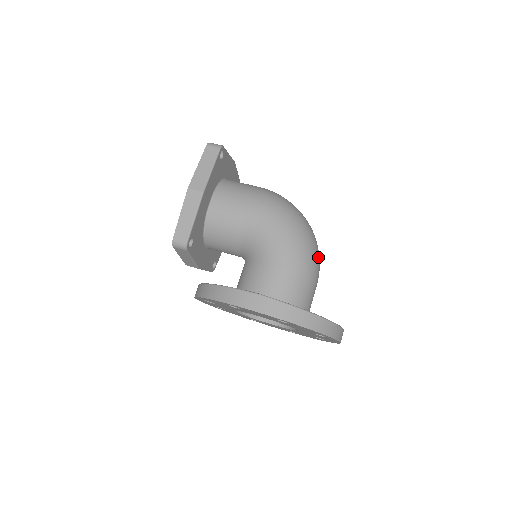
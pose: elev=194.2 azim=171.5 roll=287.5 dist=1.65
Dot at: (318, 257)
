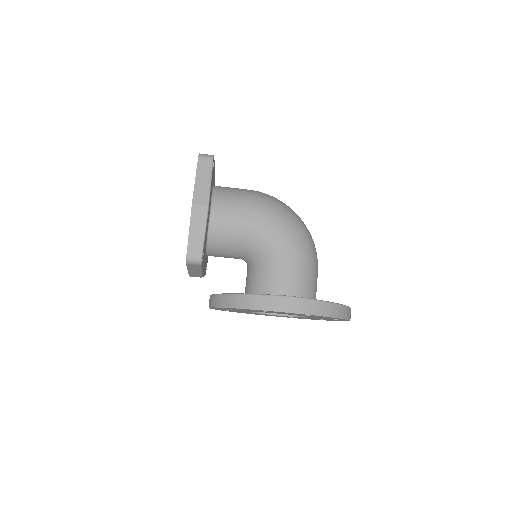
Dot at: (315, 248)
